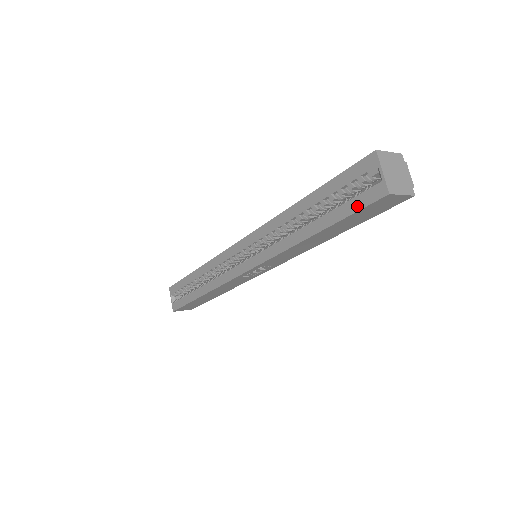
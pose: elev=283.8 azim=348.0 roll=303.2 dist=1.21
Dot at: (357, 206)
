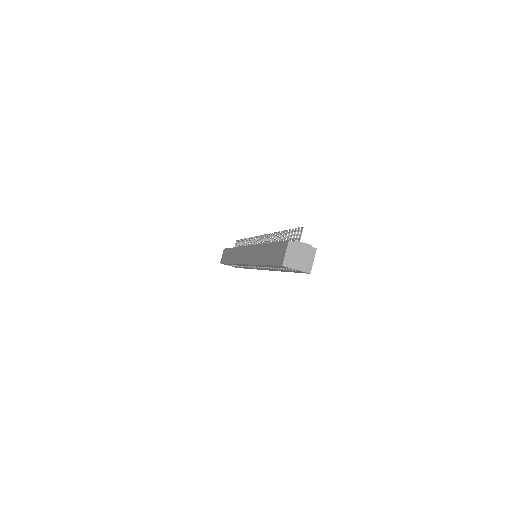
Dot at: (298, 272)
